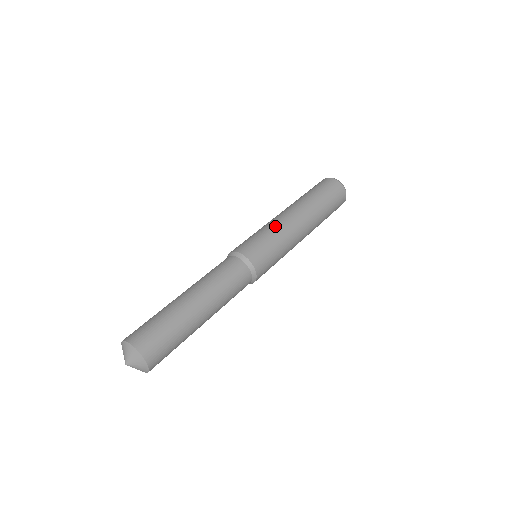
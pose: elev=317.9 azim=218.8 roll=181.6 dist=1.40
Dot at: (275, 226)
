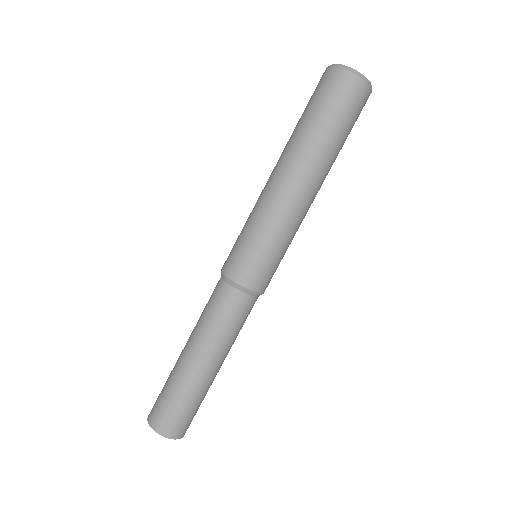
Dot at: (275, 221)
